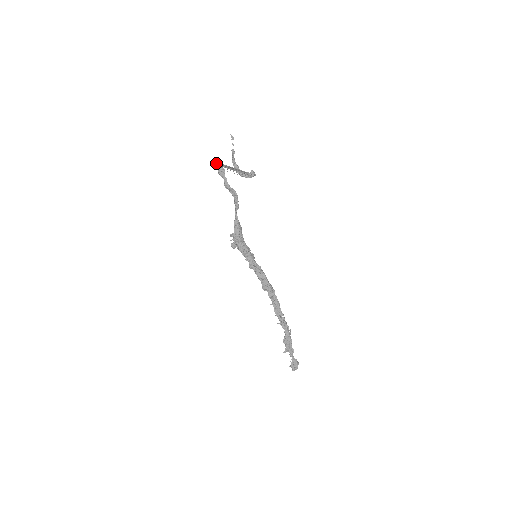
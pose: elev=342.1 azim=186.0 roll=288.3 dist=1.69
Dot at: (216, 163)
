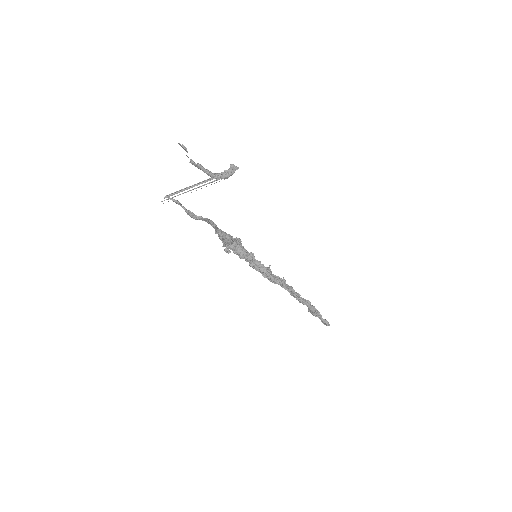
Dot at: (167, 197)
